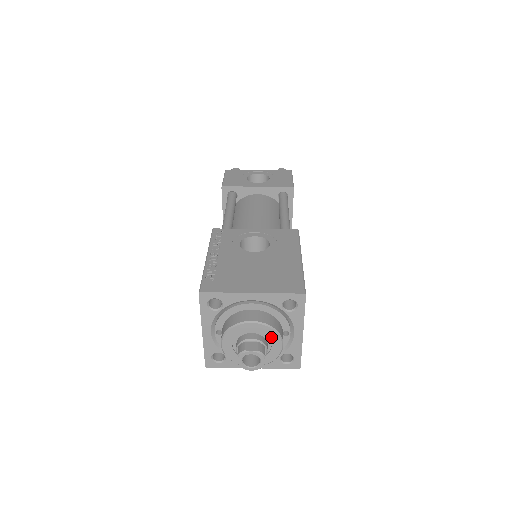
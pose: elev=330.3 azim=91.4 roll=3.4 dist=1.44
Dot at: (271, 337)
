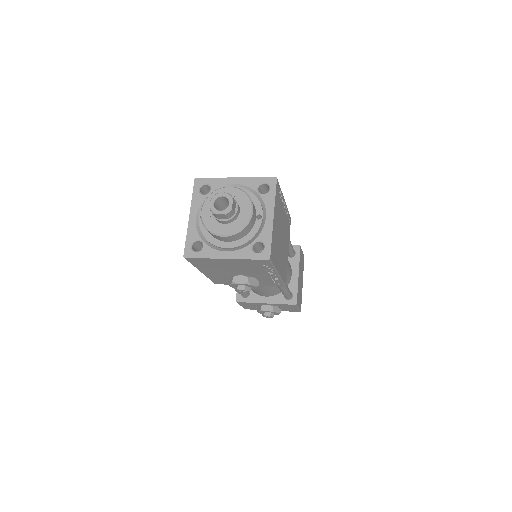
Dot at: (243, 201)
